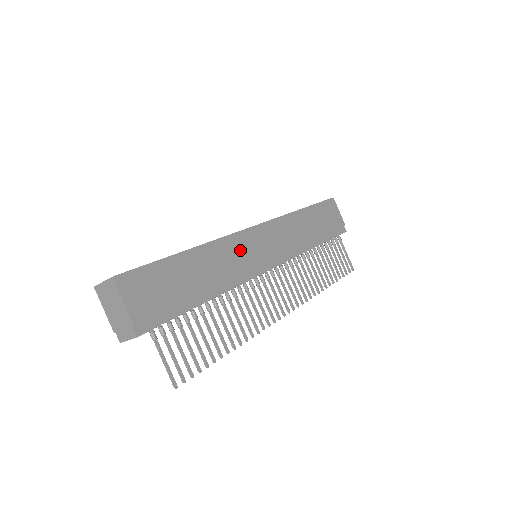
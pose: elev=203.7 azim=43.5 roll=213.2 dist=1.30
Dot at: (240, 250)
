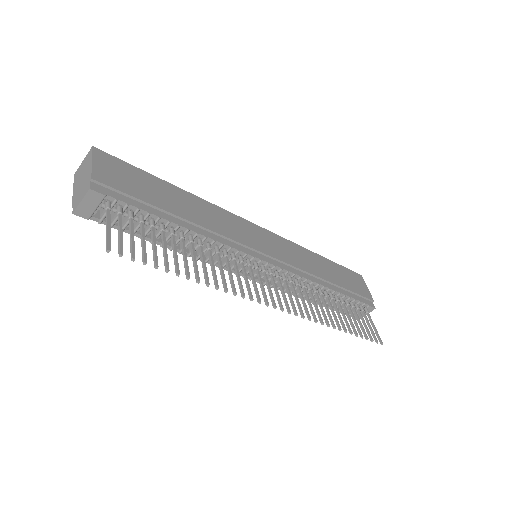
Dot at: (236, 226)
